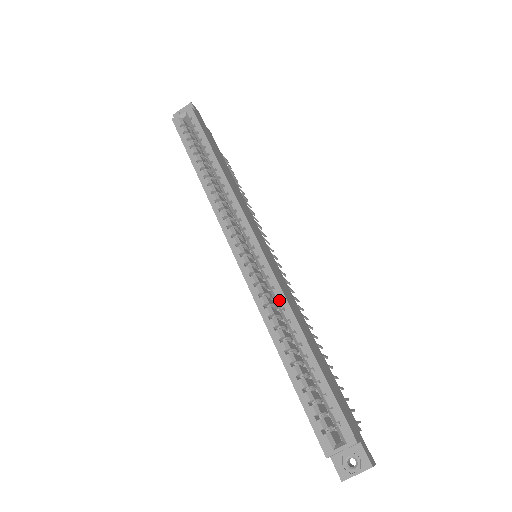
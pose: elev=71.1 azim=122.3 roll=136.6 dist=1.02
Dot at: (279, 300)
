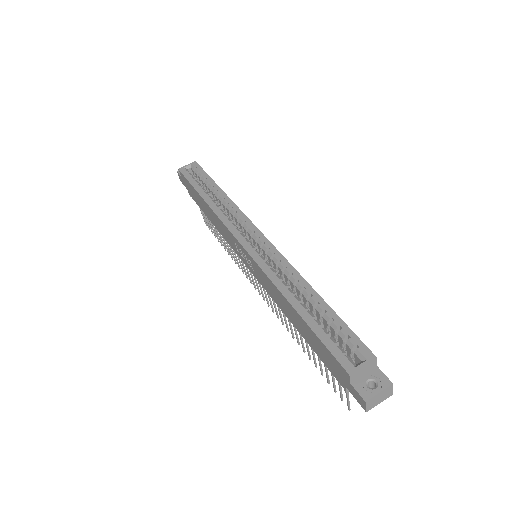
Dot at: (286, 268)
